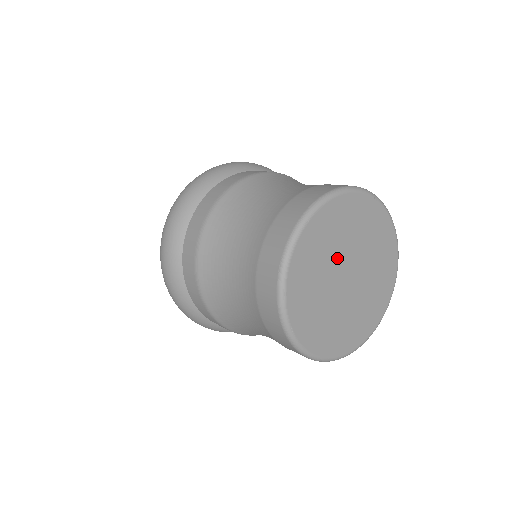
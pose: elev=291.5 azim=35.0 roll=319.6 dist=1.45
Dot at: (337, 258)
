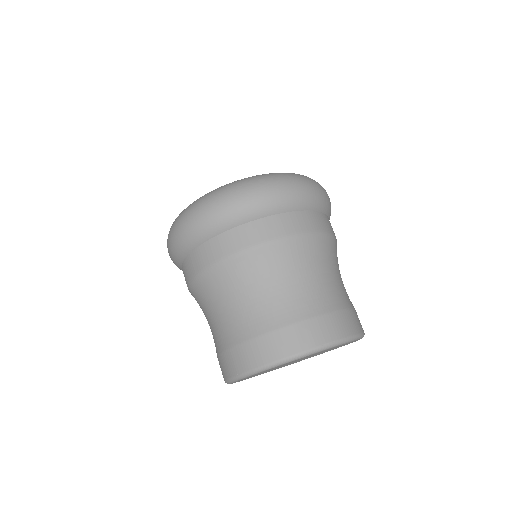
Dot at: occluded
